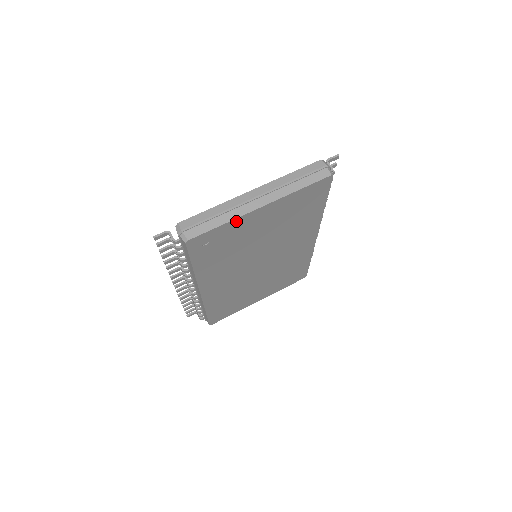
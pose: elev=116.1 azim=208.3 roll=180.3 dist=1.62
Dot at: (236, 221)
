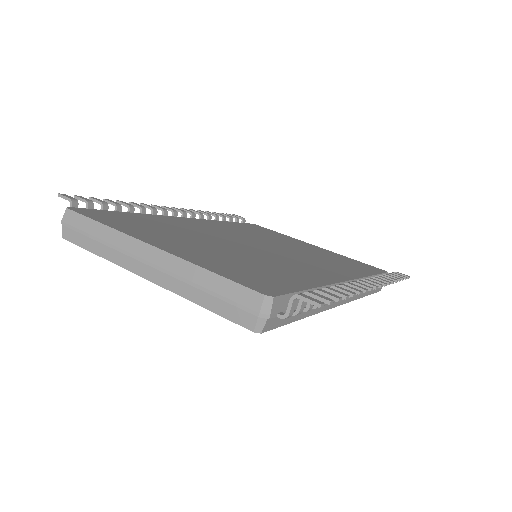
Dot at: occluded
